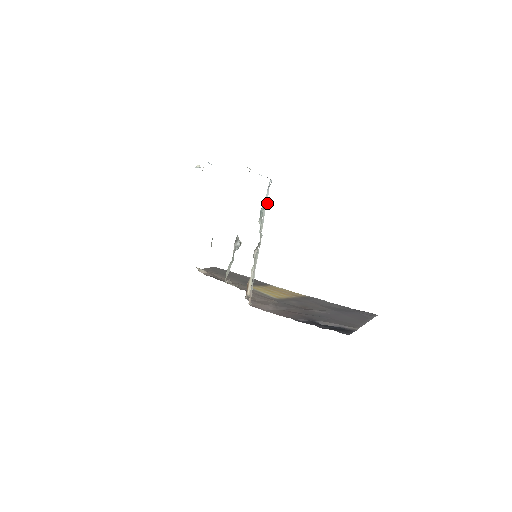
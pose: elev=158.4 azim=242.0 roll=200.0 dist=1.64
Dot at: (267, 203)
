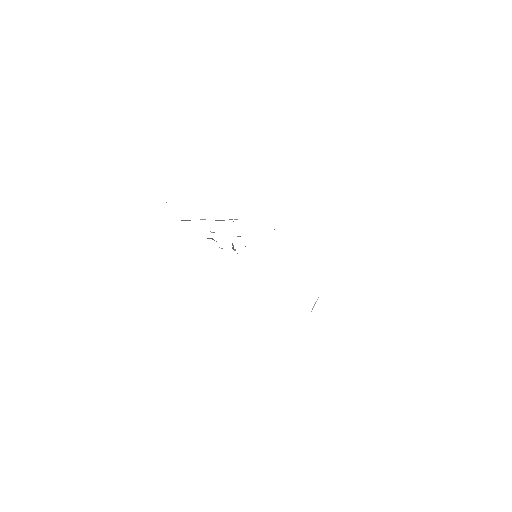
Dot at: occluded
